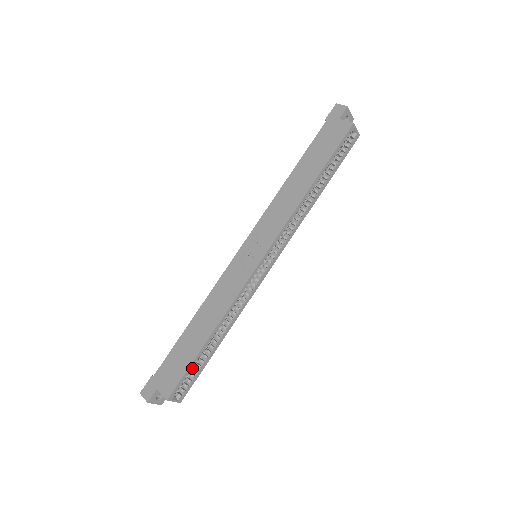
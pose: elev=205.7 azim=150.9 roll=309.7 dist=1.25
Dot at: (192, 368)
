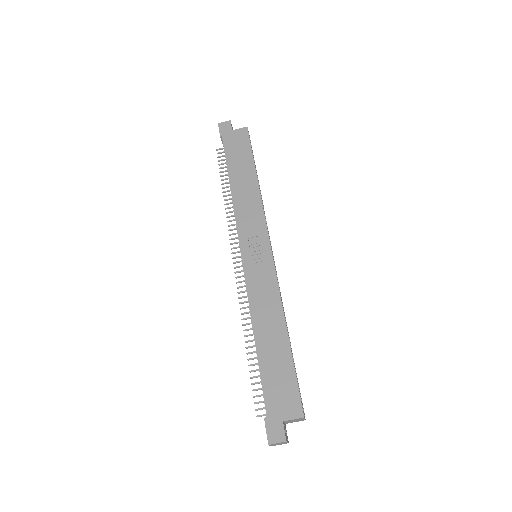
Dot at: occluded
